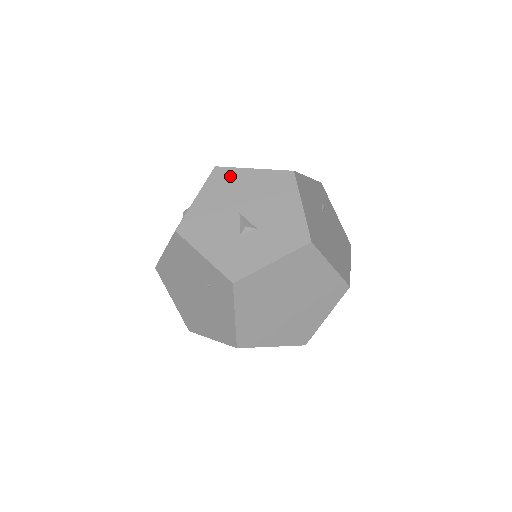
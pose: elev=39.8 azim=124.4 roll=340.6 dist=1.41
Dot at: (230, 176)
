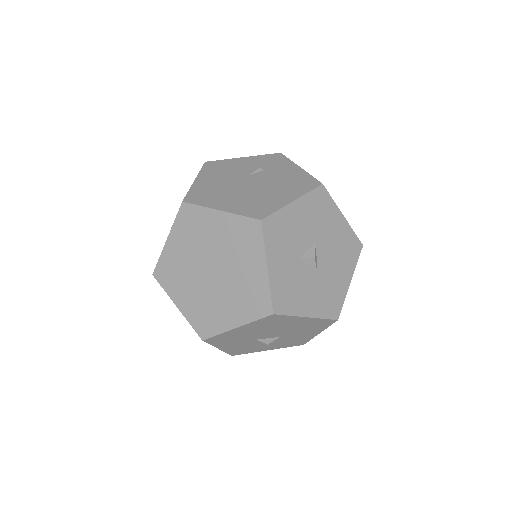
Dot at: occluded
